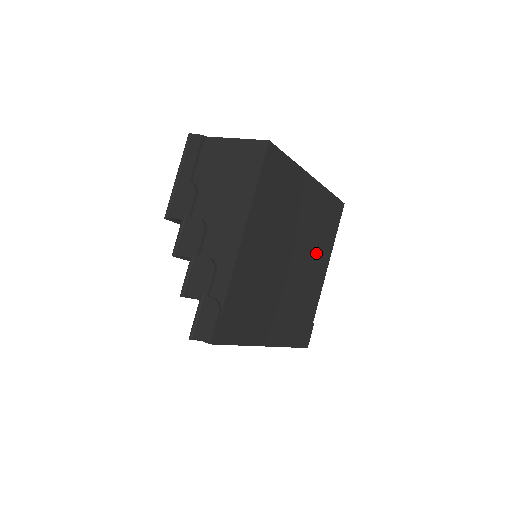
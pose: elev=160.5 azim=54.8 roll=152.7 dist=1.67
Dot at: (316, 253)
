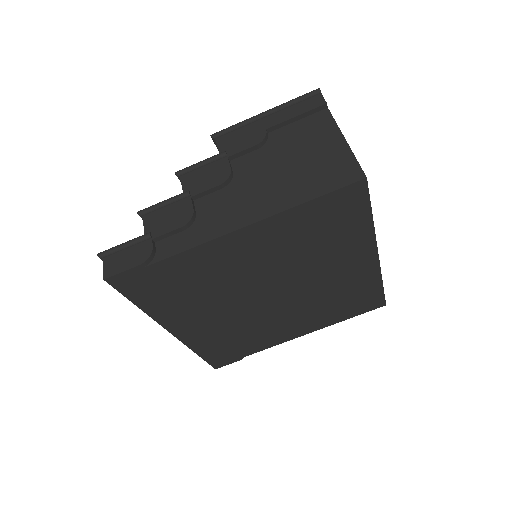
Dot at: (308, 314)
